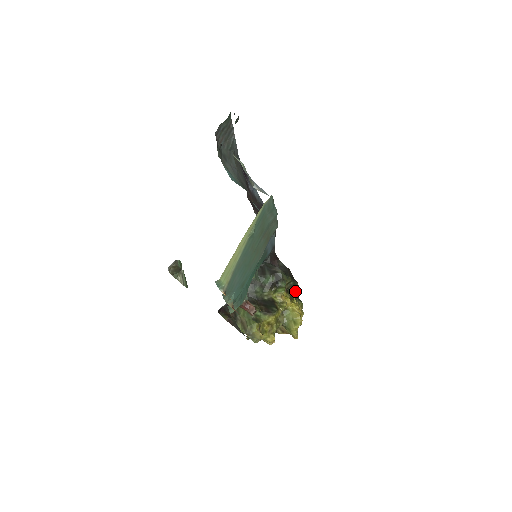
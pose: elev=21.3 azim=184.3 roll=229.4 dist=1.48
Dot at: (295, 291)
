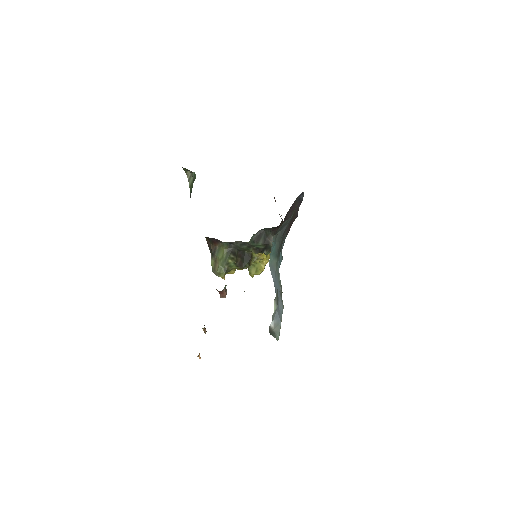
Dot at: occluded
